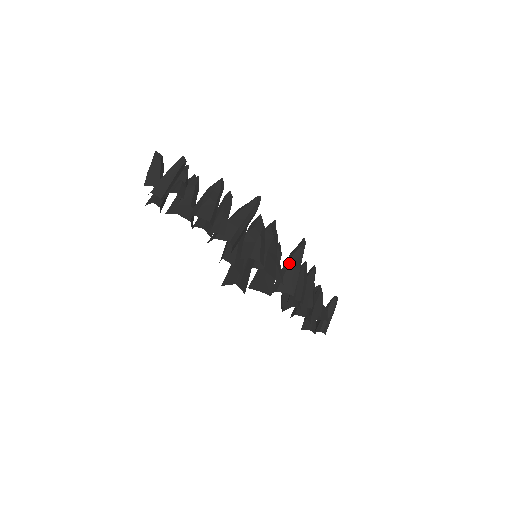
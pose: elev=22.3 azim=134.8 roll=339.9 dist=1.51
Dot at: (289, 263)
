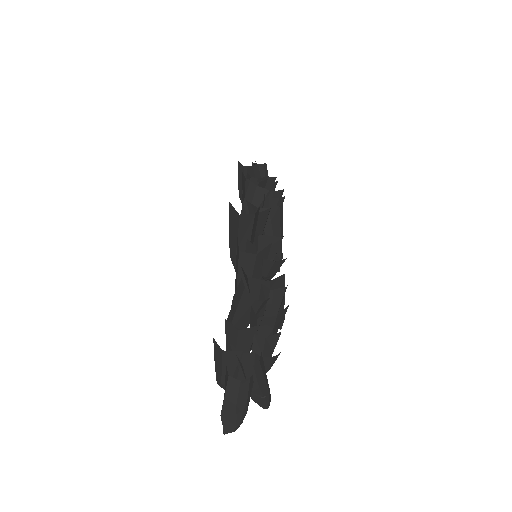
Dot at: occluded
